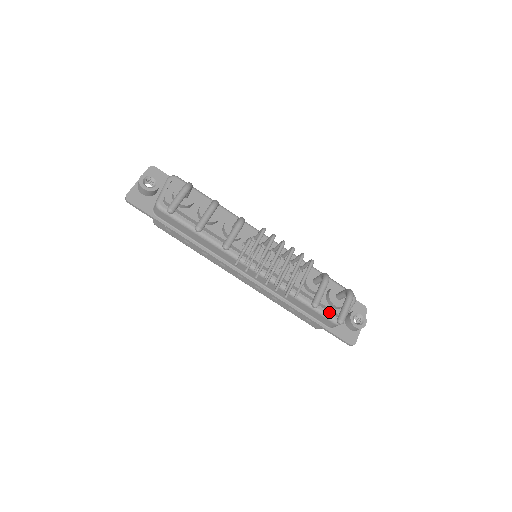
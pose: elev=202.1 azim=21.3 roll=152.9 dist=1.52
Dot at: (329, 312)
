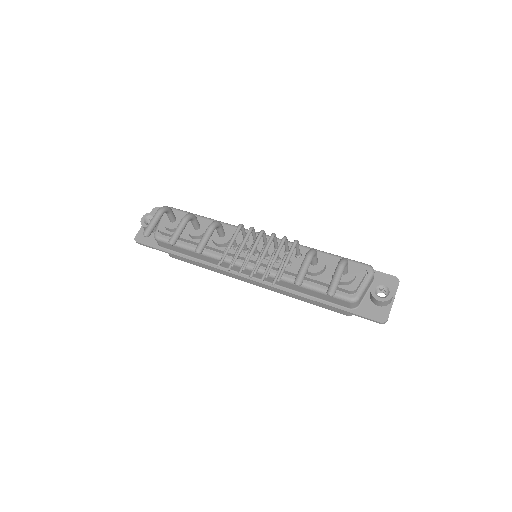
Dot at: (340, 291)
